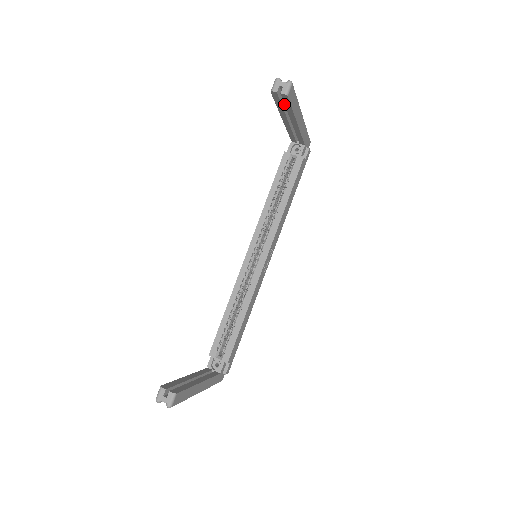
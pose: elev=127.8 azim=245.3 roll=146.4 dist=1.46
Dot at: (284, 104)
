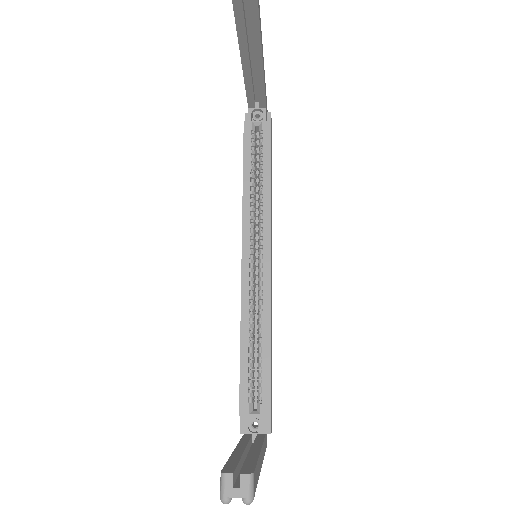
Dot at: (246, 29)
